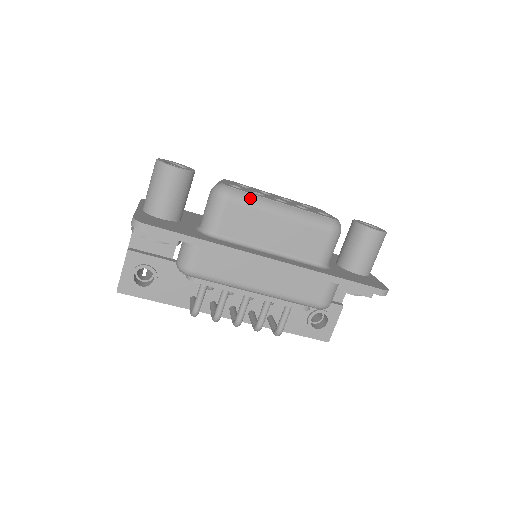
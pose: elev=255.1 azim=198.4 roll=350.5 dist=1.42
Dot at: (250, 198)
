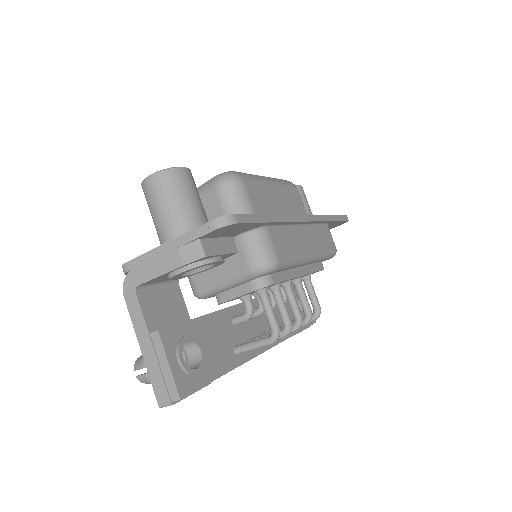
Dot at: (249, 175)
